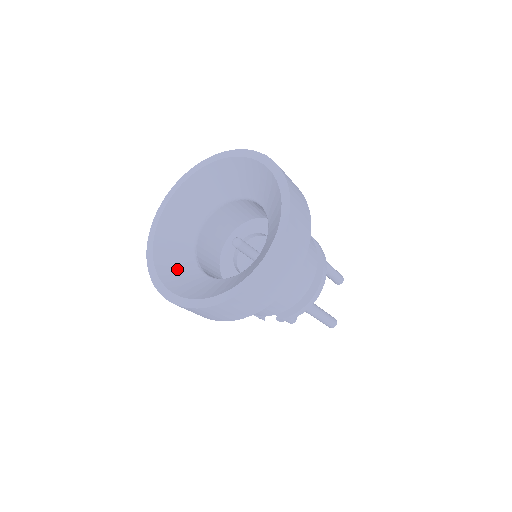
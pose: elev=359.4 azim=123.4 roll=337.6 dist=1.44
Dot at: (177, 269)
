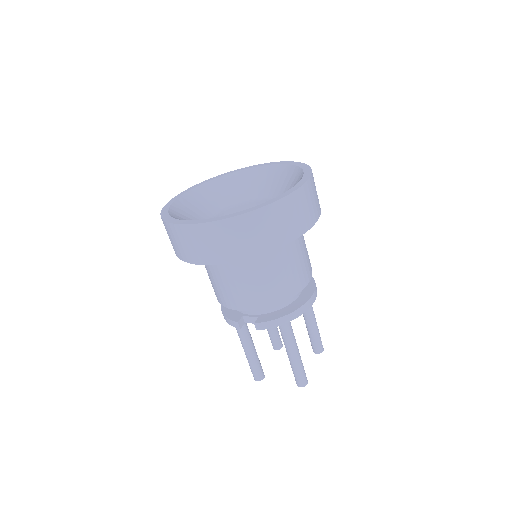
Dot at: occluded
